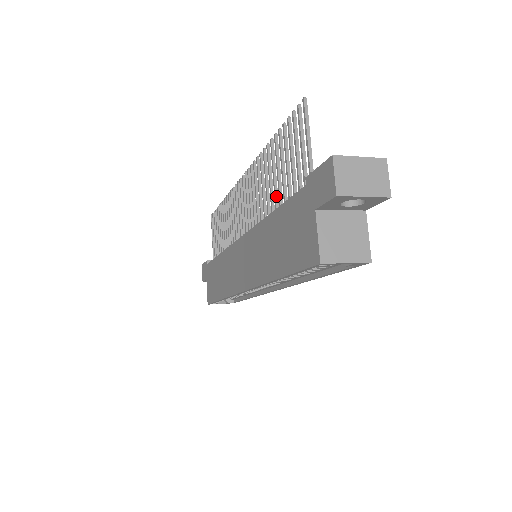
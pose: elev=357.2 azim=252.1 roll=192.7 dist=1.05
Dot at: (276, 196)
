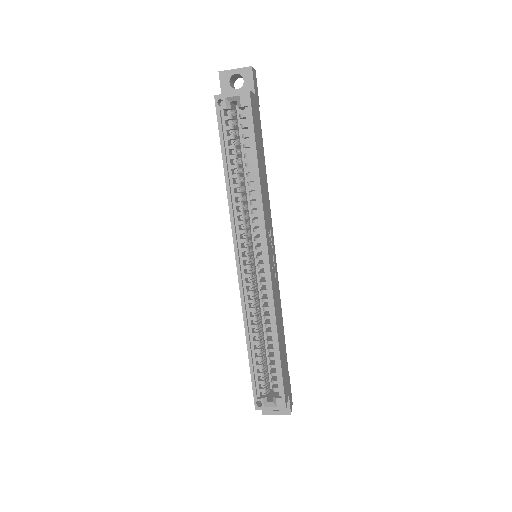
Dot at: occluded
